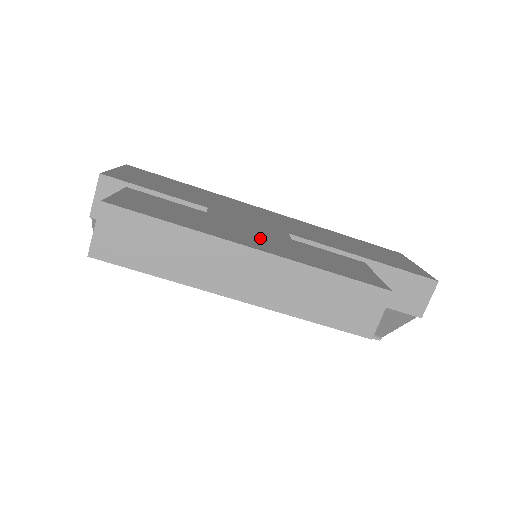
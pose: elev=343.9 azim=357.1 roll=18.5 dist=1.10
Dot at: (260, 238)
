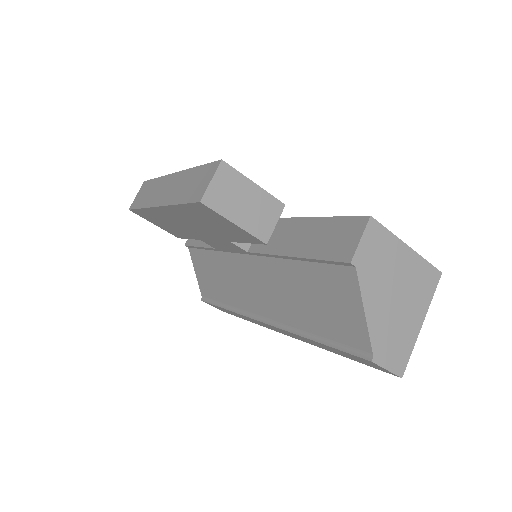
Dot at: occluded
